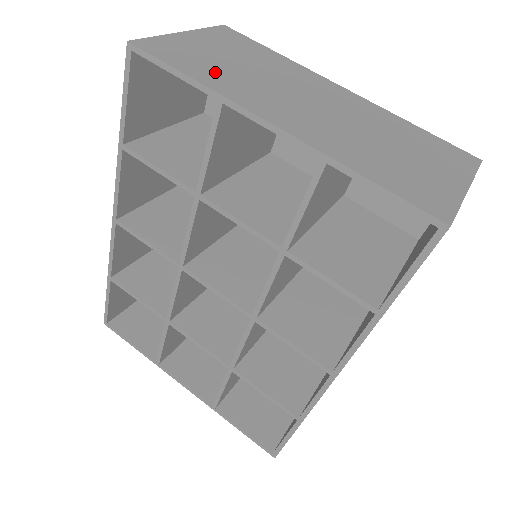
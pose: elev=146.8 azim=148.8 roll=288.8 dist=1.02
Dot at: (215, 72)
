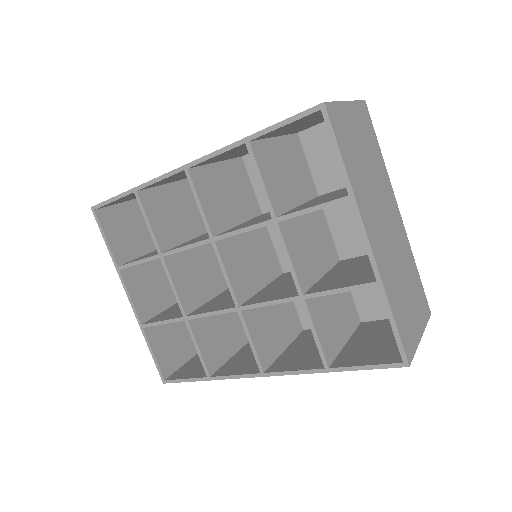
Dot at: (355, 166)
